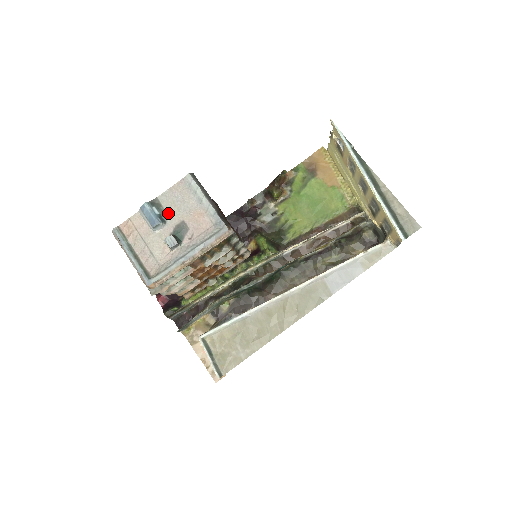
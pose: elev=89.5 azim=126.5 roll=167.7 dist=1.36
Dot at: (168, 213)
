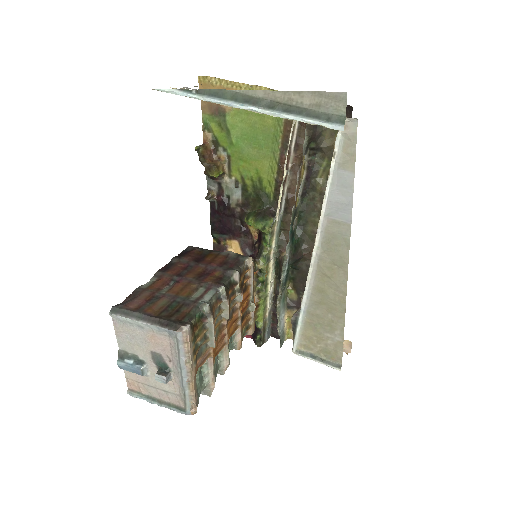
Dot at: (137, 354)
